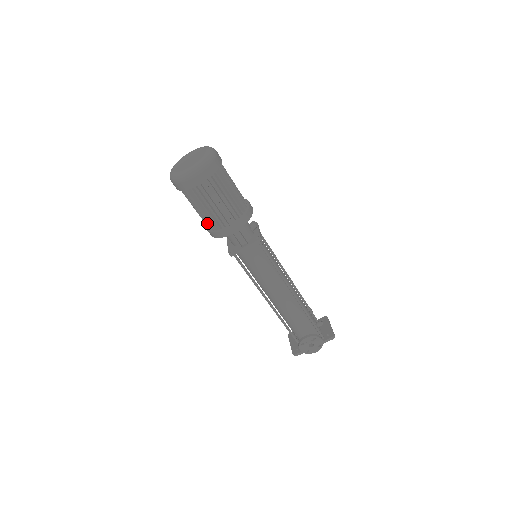
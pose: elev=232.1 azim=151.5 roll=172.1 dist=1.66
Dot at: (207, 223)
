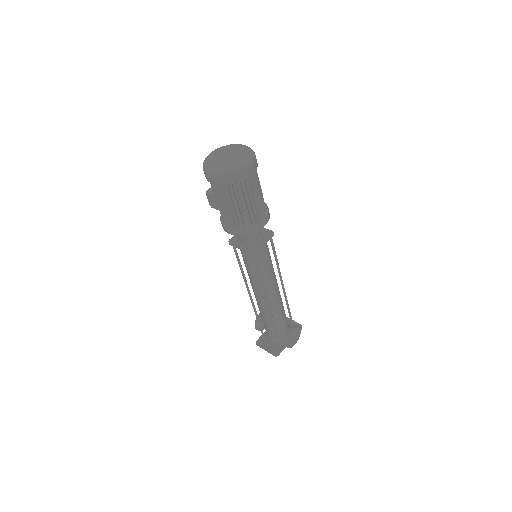
Dot at: (238, 221)
